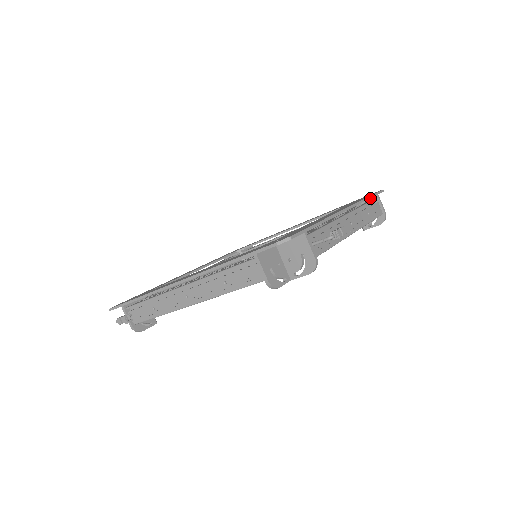
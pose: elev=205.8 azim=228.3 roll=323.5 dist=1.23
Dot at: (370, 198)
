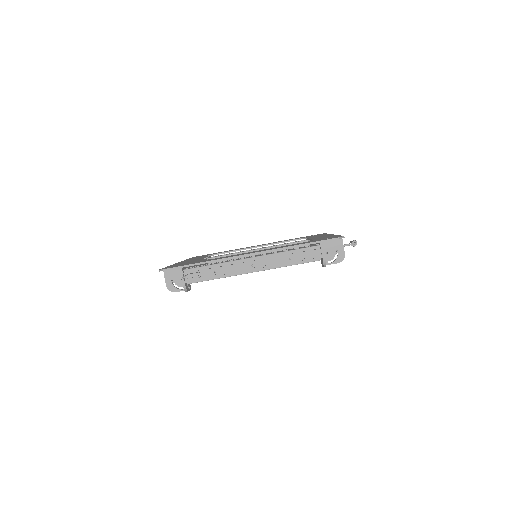
Dot at: occluded
